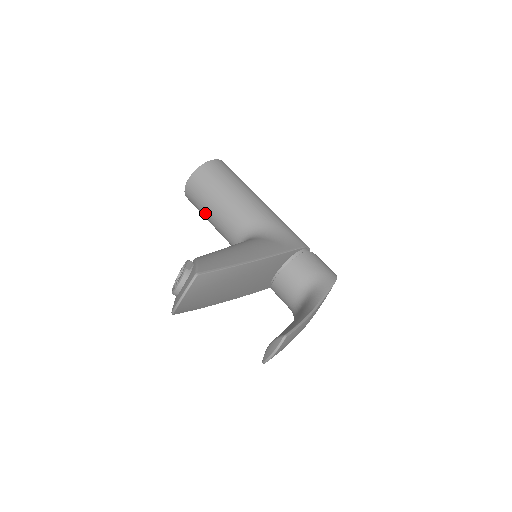
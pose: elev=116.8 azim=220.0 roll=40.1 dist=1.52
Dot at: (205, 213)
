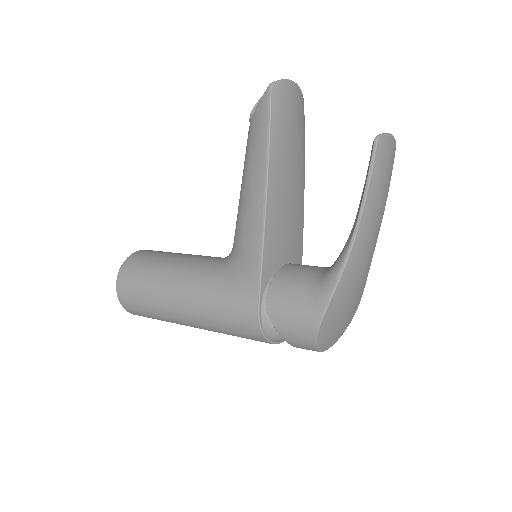
Dot at: (163, 257)
